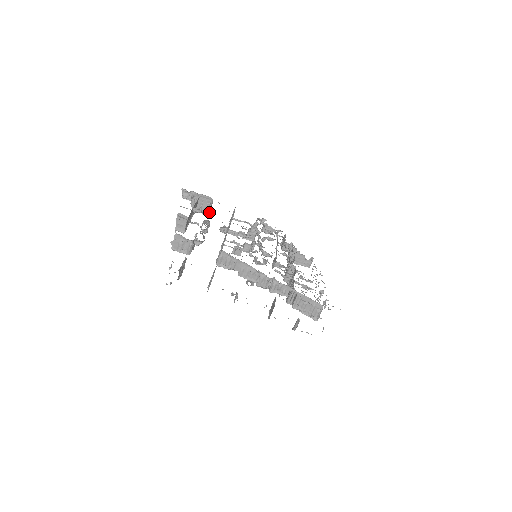
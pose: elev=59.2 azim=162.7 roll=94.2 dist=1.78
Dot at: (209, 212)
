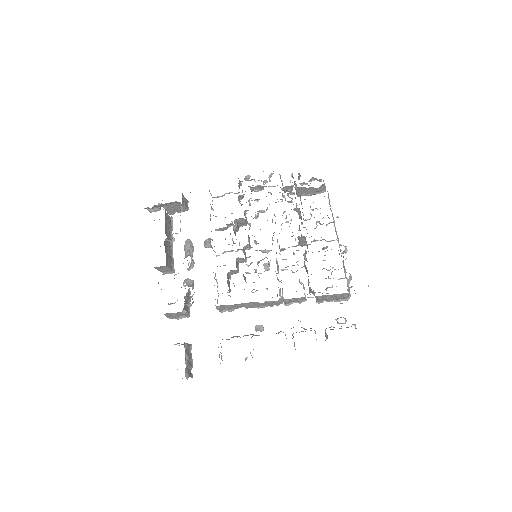
Dot at: (186, 209)
